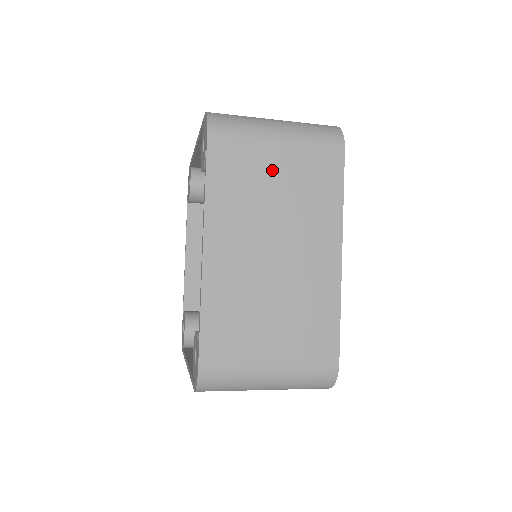
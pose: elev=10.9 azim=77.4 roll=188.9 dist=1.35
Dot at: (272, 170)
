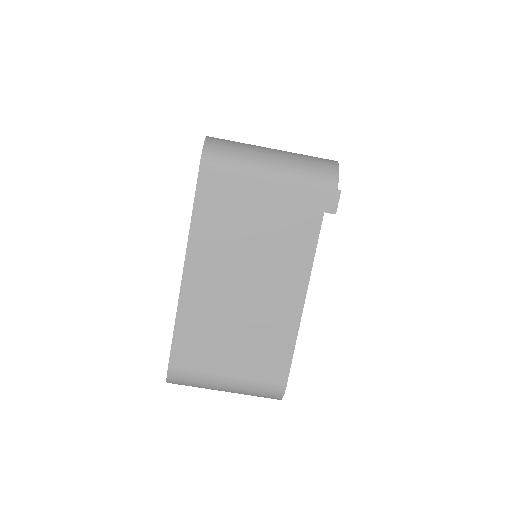
Dot at: occluded
